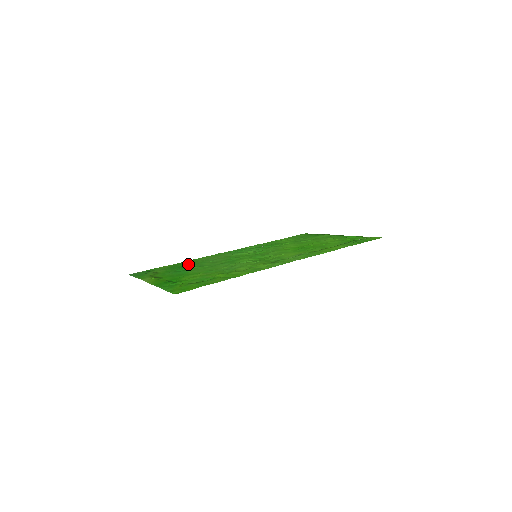
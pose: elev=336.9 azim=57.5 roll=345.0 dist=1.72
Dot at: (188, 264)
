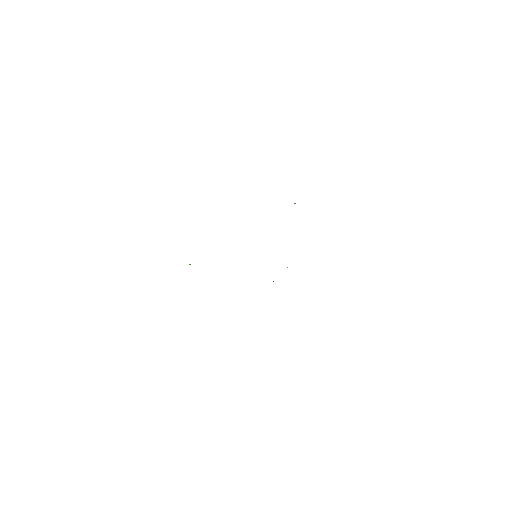
Dot at: occluded
